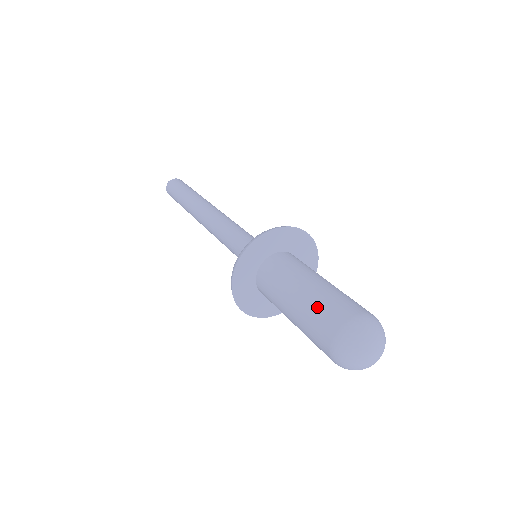
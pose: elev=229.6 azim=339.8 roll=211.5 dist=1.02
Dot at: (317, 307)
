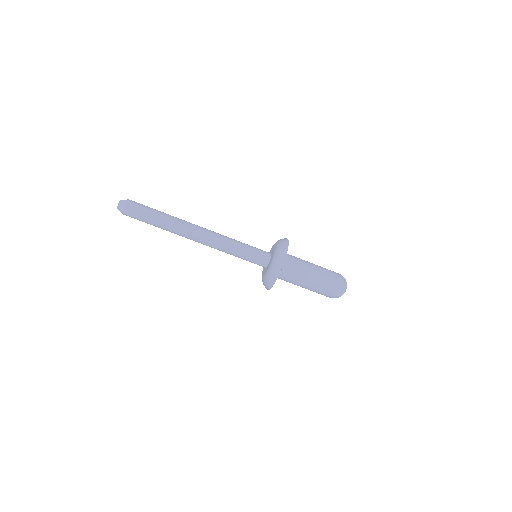
Dot at: (322, 287)
